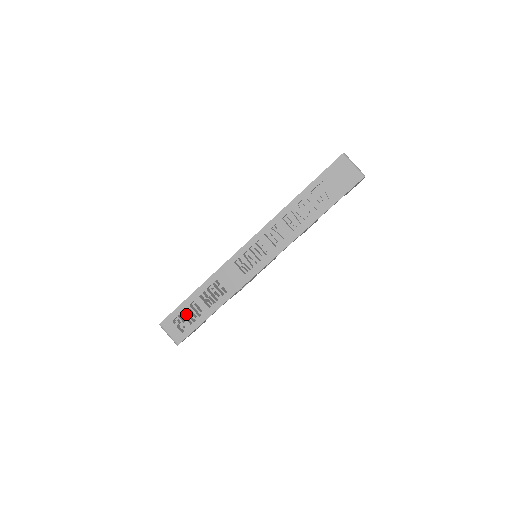
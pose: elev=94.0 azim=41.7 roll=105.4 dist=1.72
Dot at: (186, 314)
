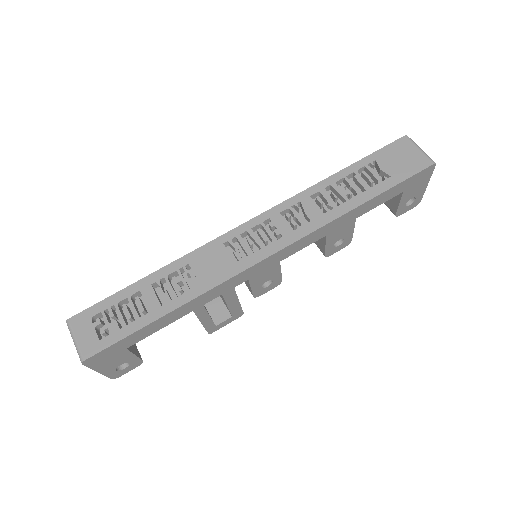
Dot at: (119, 310)
